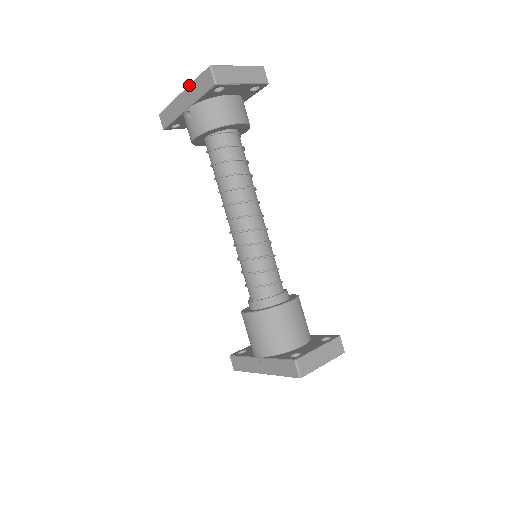
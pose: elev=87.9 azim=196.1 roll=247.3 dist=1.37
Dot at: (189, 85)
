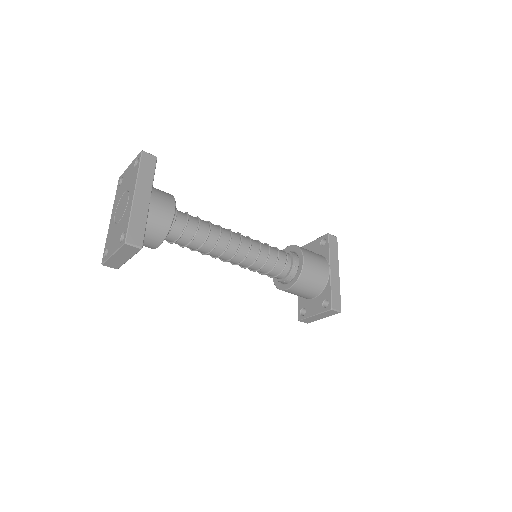
Dot at: (108, 233)
